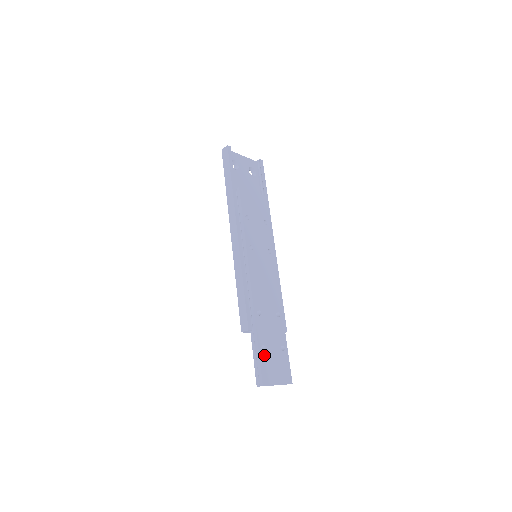
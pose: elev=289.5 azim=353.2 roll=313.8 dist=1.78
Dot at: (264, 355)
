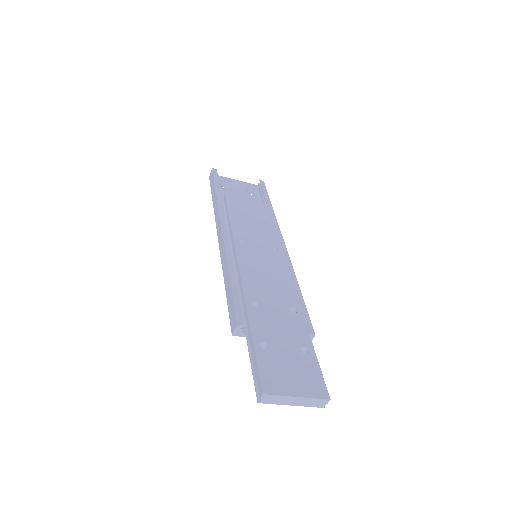
Dot at: (265, 354)
